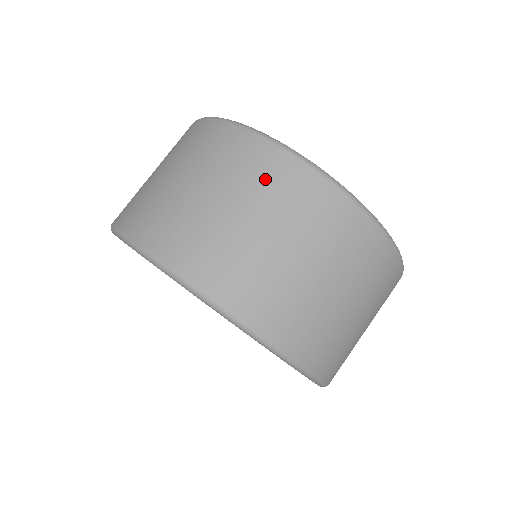
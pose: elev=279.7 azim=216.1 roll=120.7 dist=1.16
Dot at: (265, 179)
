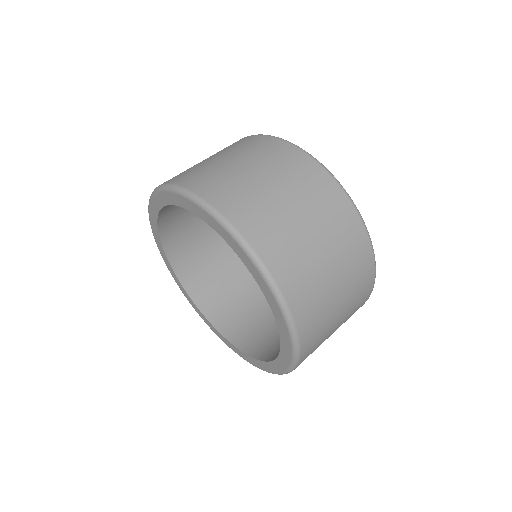
Dot at: (304, 178)
